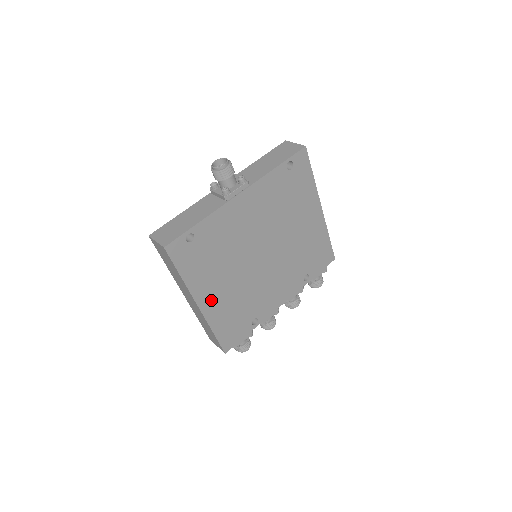
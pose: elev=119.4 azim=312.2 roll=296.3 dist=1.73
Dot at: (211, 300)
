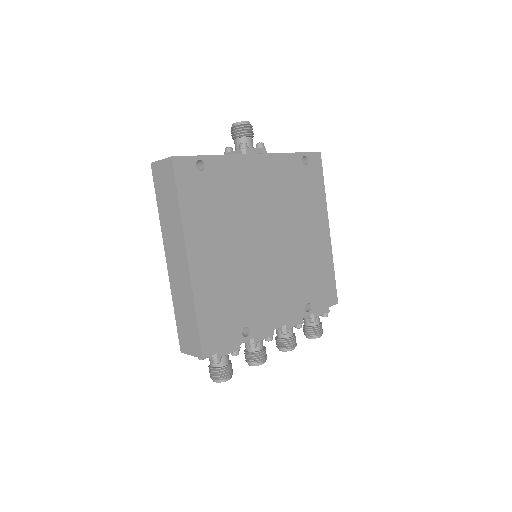
Dot at: (204, 262)
